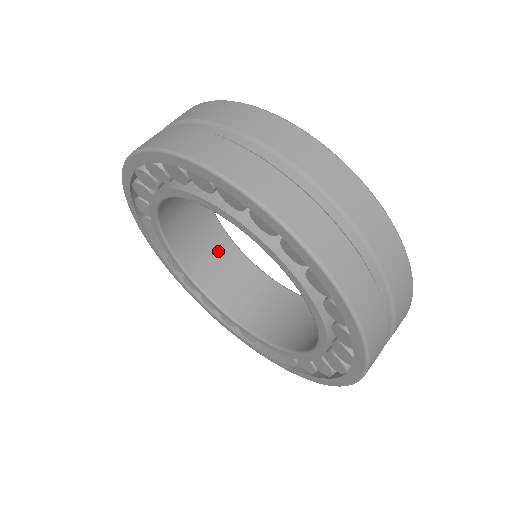
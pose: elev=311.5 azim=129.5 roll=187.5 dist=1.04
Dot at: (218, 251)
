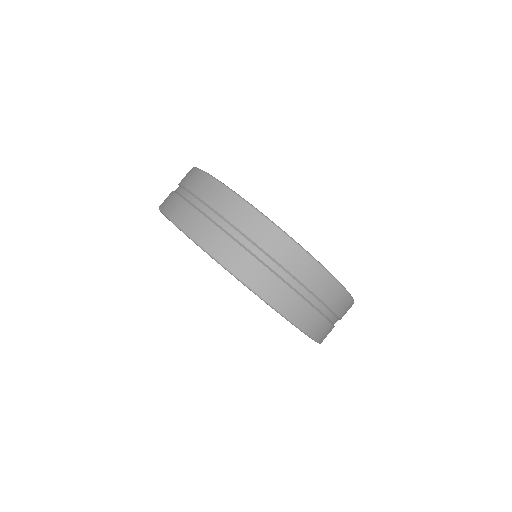
Dot at: occluded
